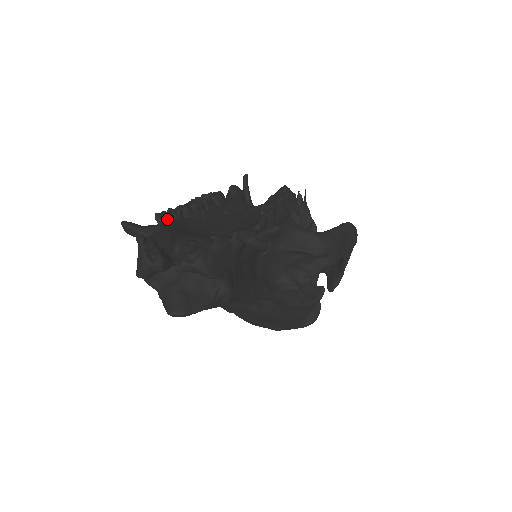
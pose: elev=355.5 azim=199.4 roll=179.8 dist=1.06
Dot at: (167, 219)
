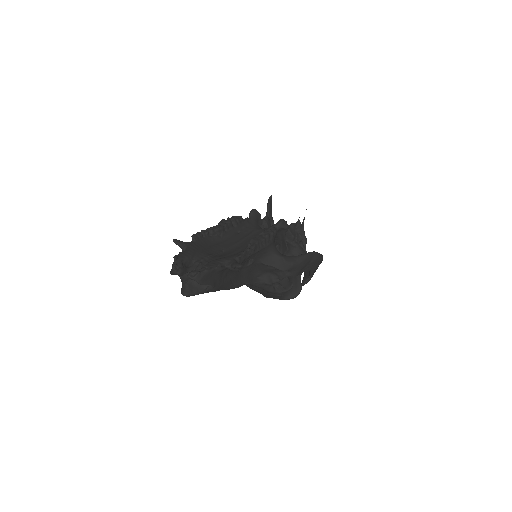
Dot at: (198, 238)
